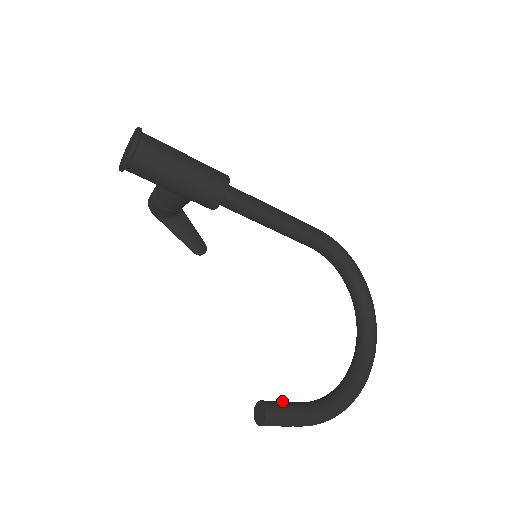
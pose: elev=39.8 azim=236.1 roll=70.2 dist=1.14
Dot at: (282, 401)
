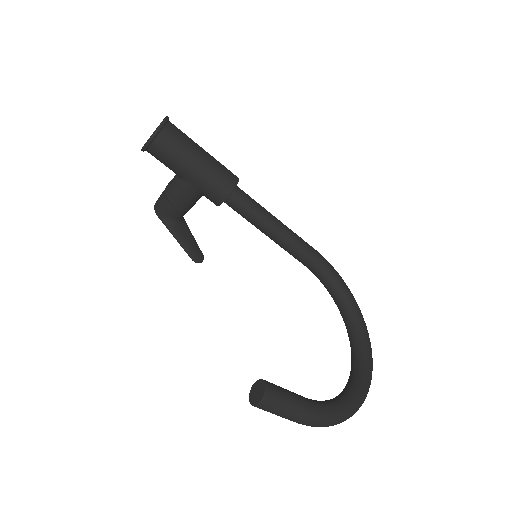
Dot at: occluded
